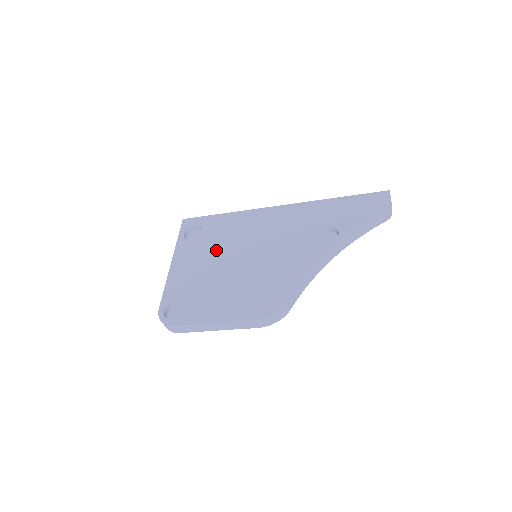
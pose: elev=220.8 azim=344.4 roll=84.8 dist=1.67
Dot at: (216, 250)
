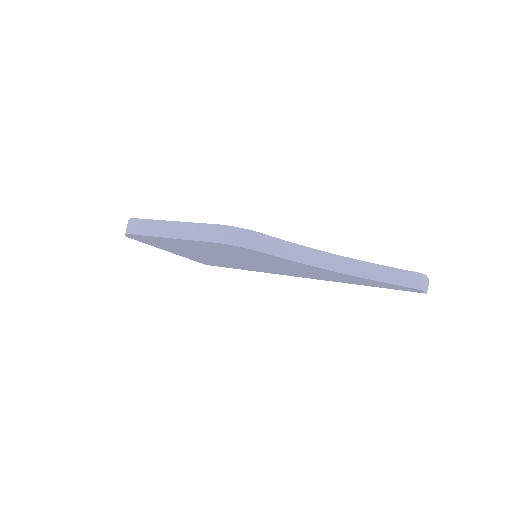
Dot at: occluded
